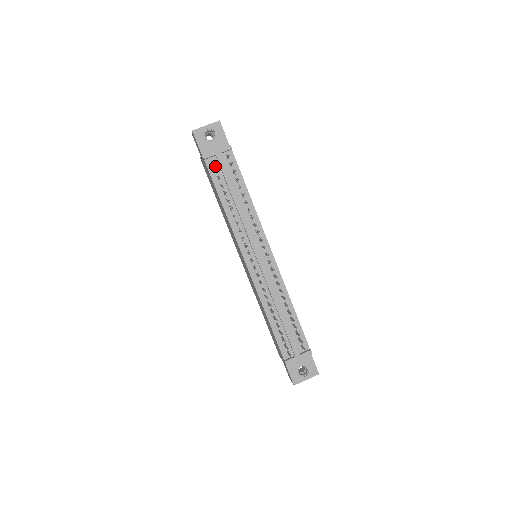
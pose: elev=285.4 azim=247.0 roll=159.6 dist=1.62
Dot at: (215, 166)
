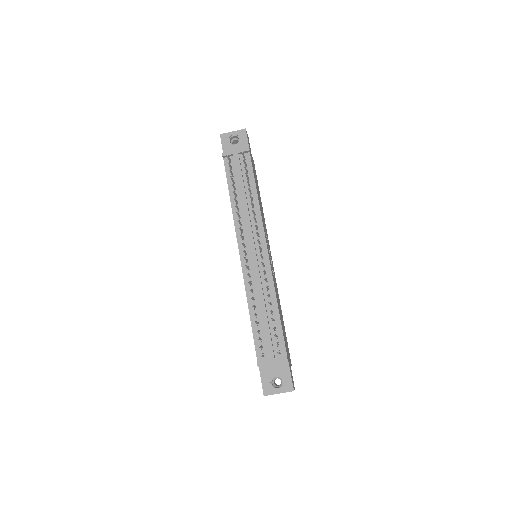
Dot at: (232, 164)
